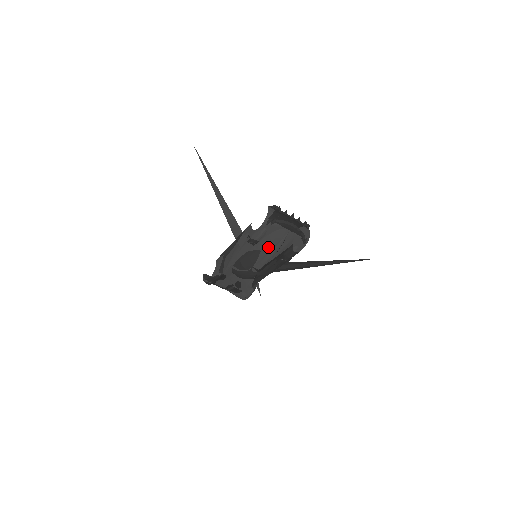
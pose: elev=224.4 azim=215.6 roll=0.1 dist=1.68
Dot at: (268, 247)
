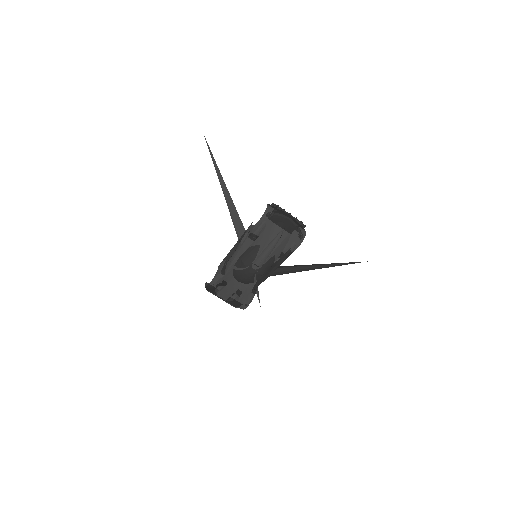
Dot at: (267, 240)
